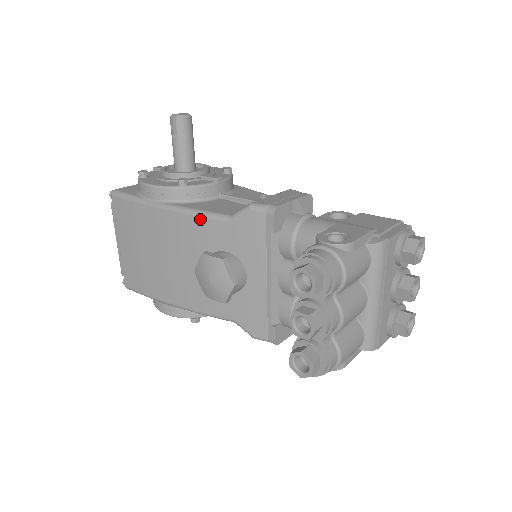
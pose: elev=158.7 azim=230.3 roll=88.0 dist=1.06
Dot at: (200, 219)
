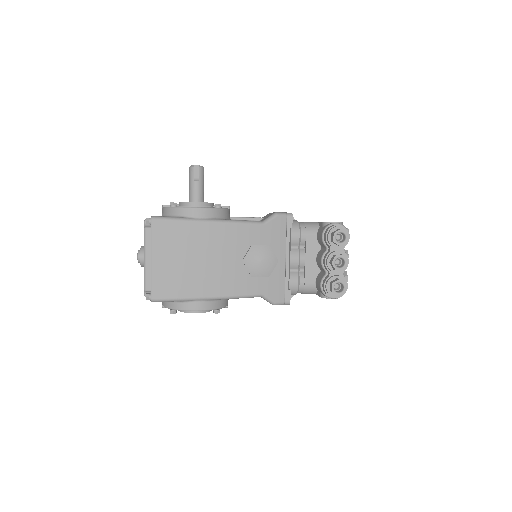
Dot at: (243, 225)
